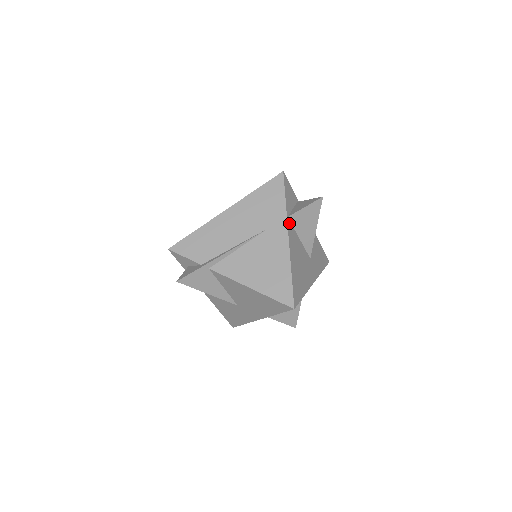
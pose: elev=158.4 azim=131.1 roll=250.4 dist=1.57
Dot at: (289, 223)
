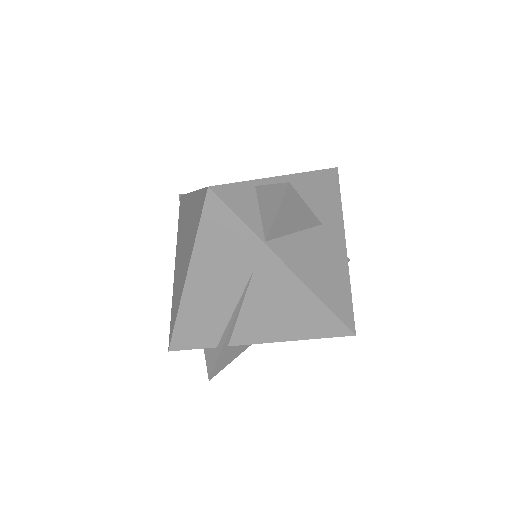
Dot at: (272, 244)
